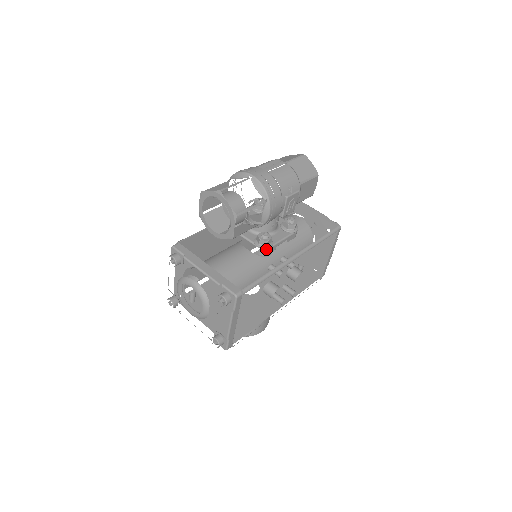
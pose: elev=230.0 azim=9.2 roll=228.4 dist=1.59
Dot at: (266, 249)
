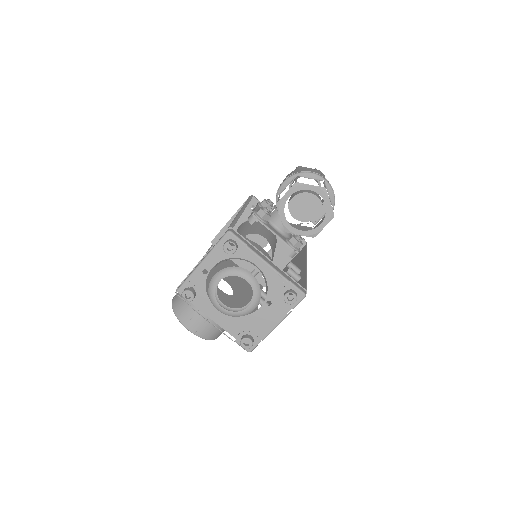
Dot at: occluded
